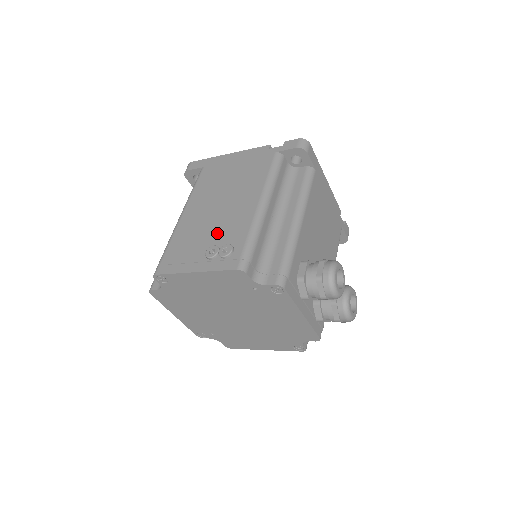
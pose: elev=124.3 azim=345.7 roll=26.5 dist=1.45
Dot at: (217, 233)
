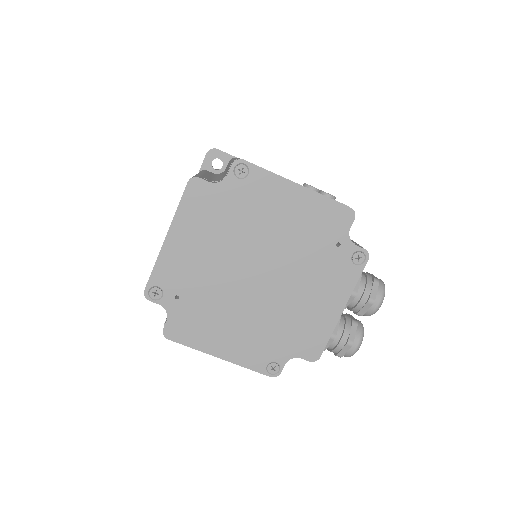
Dot at: occluded
